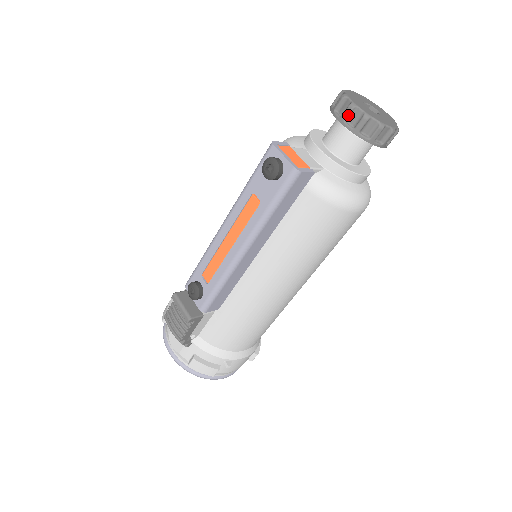
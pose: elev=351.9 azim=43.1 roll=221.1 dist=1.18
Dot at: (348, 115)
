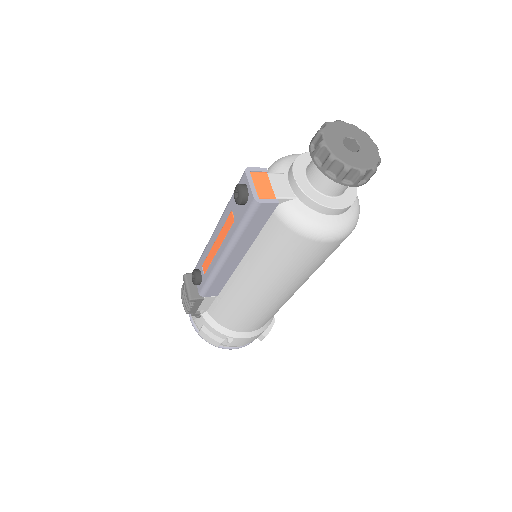
Dot at: (317, 152)
